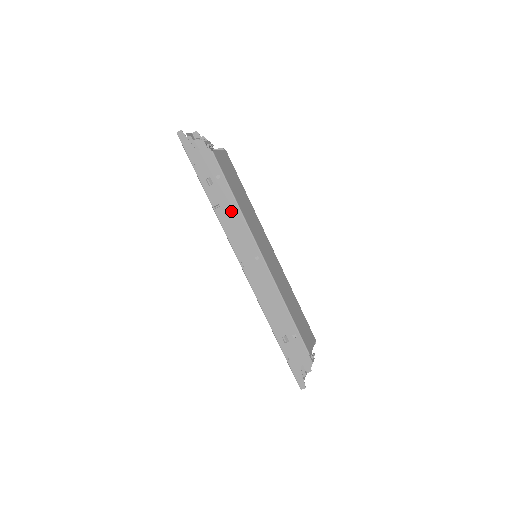
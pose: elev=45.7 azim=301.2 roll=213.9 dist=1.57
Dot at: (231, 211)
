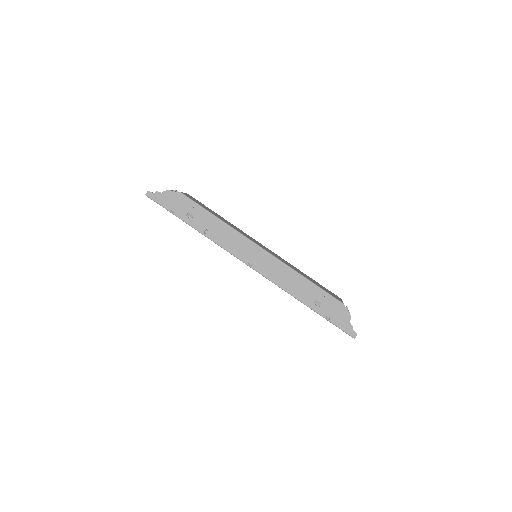
Dot at: (218, 228)
